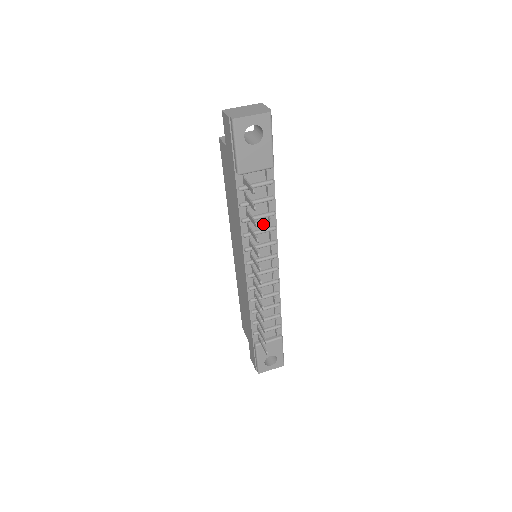
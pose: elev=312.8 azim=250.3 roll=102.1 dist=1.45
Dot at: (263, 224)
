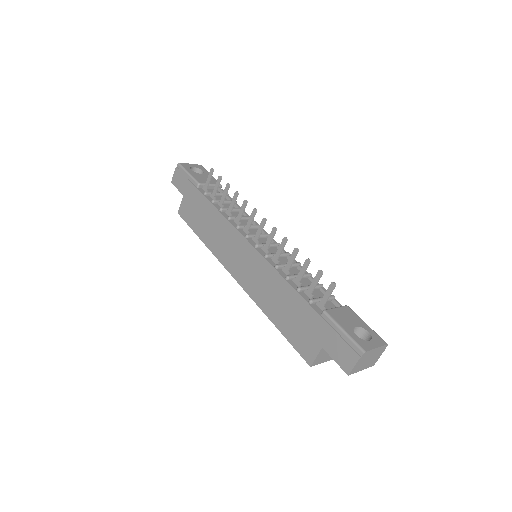
Dot at: occluded
